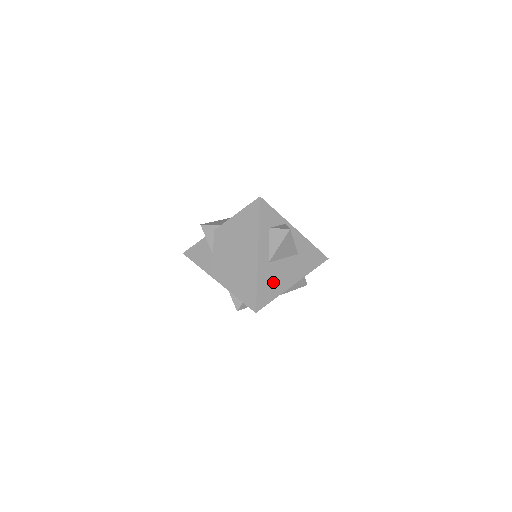
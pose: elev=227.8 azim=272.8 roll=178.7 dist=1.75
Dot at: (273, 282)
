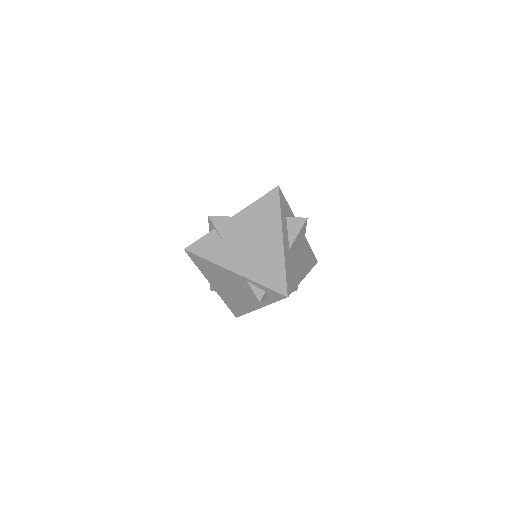
Dot at: (293, 270)
